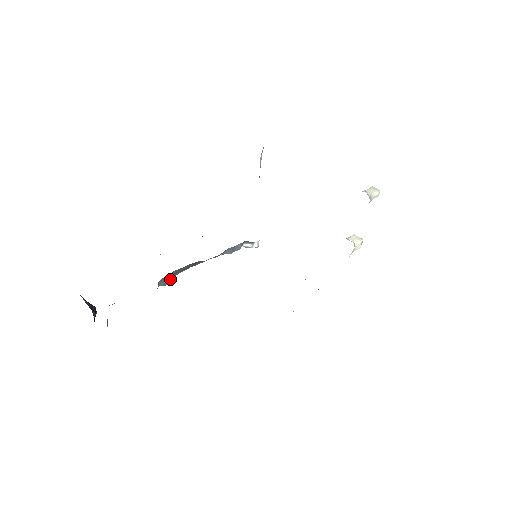
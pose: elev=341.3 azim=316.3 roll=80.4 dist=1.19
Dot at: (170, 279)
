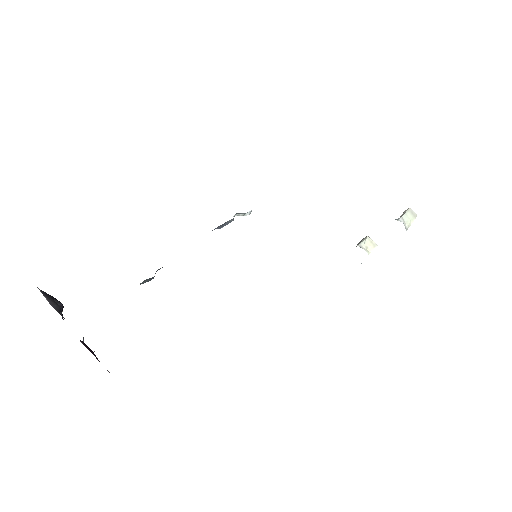
Dot at: (153, 277)
